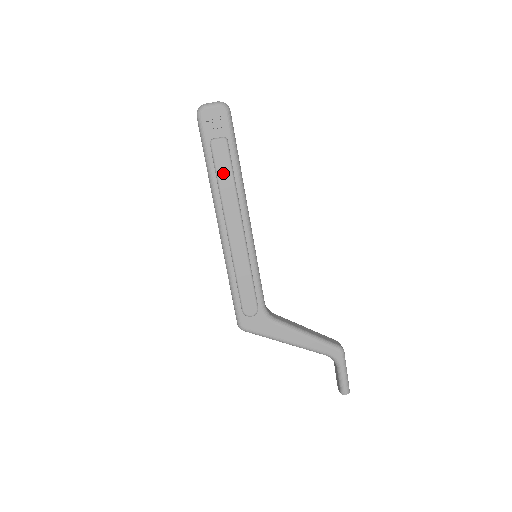
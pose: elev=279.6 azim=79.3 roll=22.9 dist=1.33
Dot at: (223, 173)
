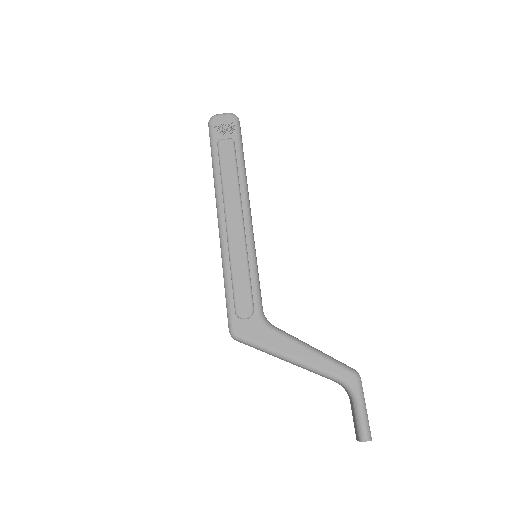
Dot at: (227, 168)
